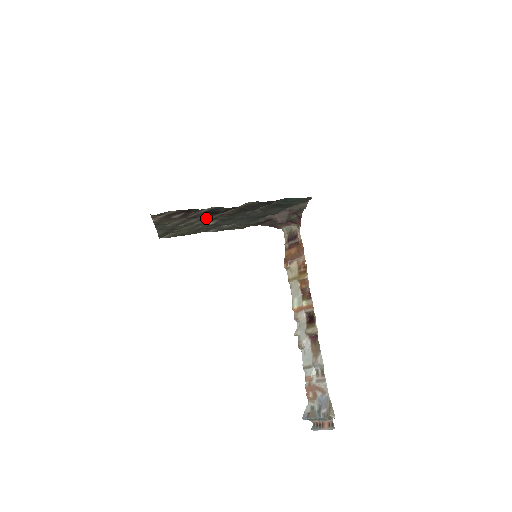
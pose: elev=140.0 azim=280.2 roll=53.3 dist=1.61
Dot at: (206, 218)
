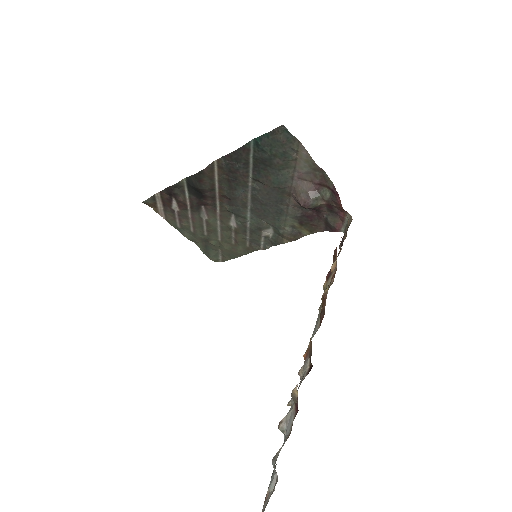
Dot at: (214, 211)
